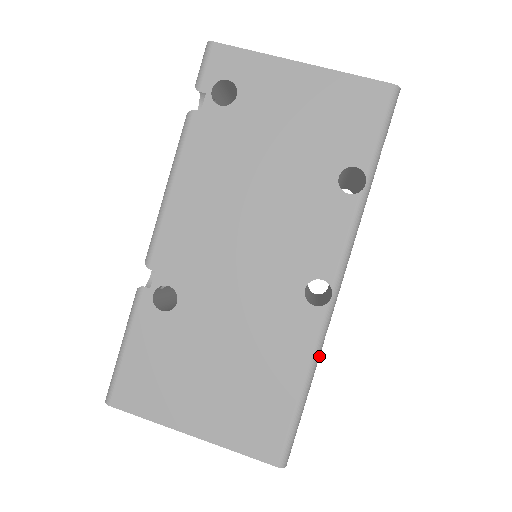
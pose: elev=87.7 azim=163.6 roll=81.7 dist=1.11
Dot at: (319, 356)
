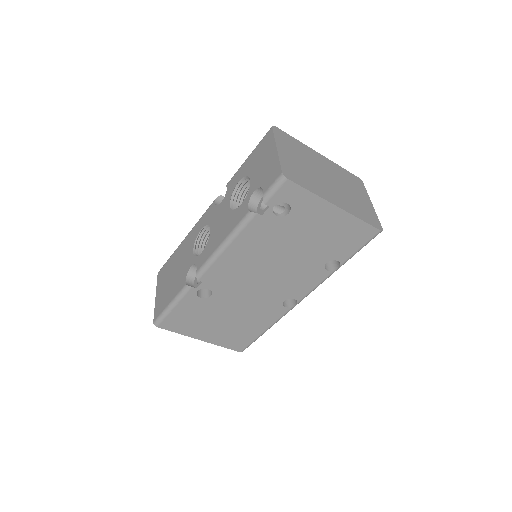
Dot at: occluded
